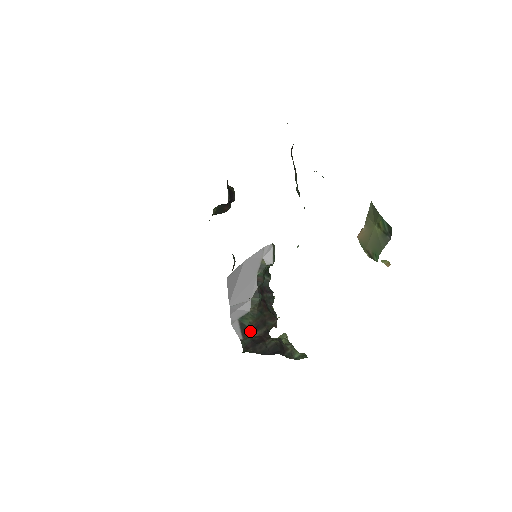
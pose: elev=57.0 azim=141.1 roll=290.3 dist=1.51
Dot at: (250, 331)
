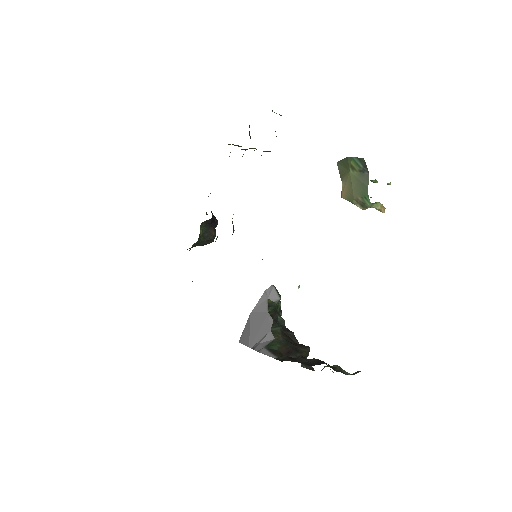
Dot at: (283, 354)
